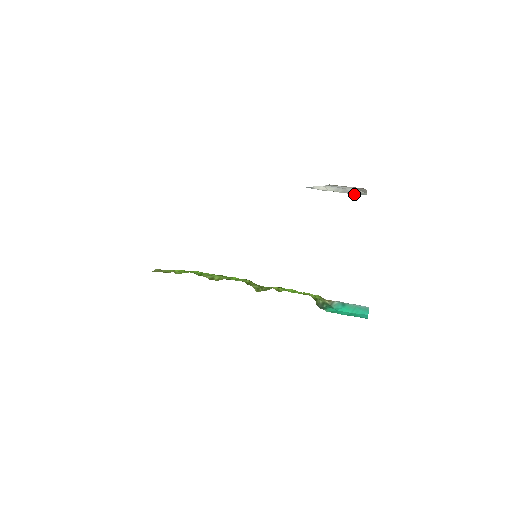
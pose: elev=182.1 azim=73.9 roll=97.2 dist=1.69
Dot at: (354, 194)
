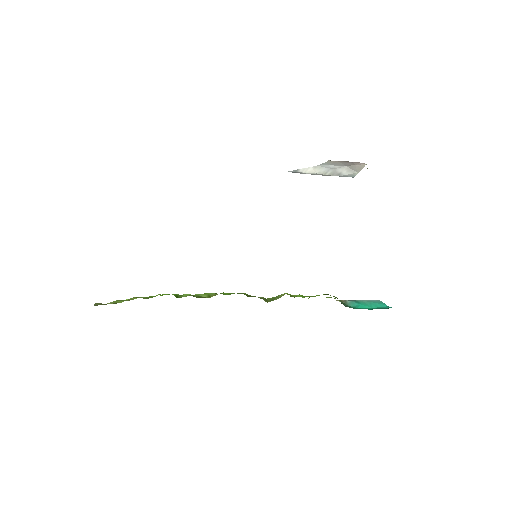
Dot at: (341, 176)
